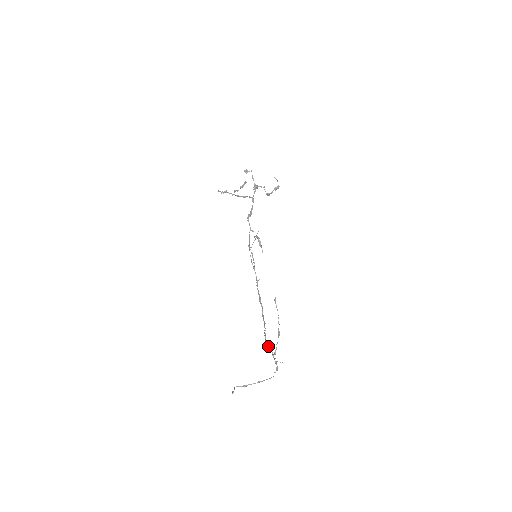
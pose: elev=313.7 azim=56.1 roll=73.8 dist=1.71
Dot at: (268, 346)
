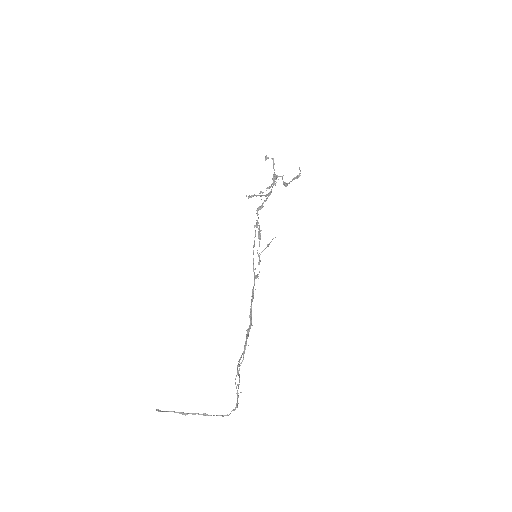
Dot at: (238, 373)
